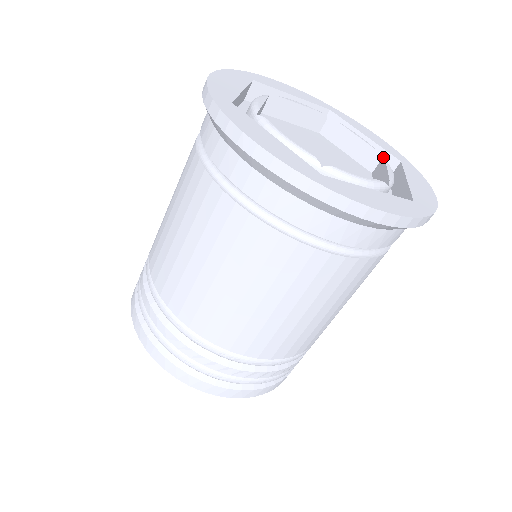
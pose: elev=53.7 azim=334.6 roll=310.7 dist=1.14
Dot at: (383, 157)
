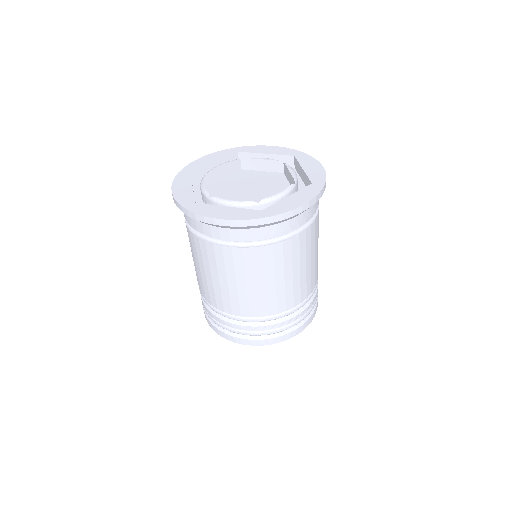
Dot at: (284, 159)
